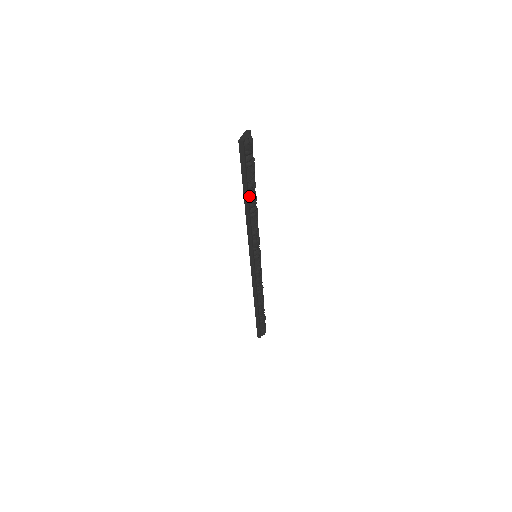
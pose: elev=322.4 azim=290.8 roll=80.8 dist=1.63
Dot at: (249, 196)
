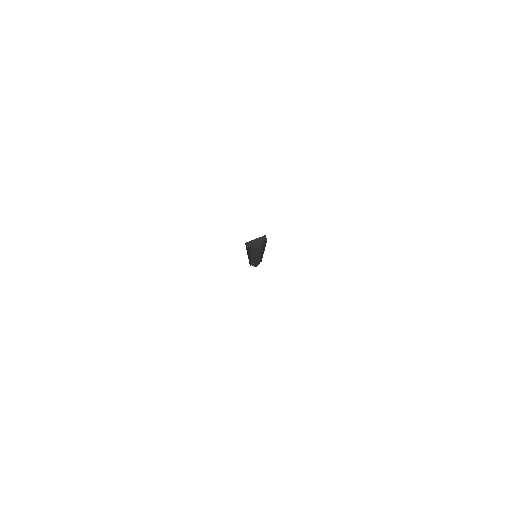
Dot at: occluded
